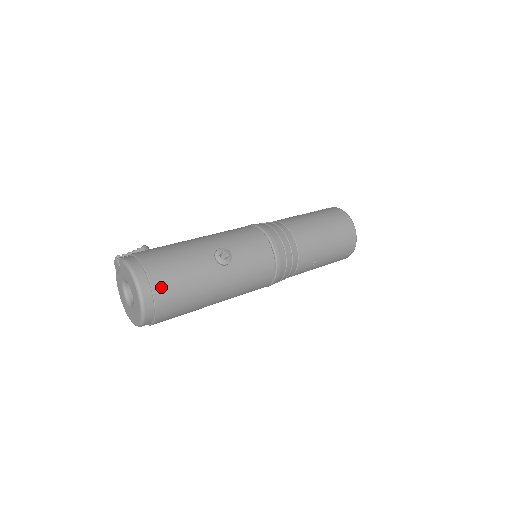
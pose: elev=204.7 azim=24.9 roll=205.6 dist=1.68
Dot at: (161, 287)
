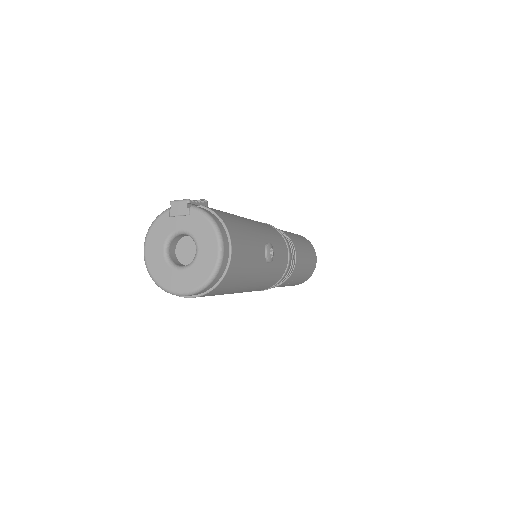
Dot at: (234, 264)
